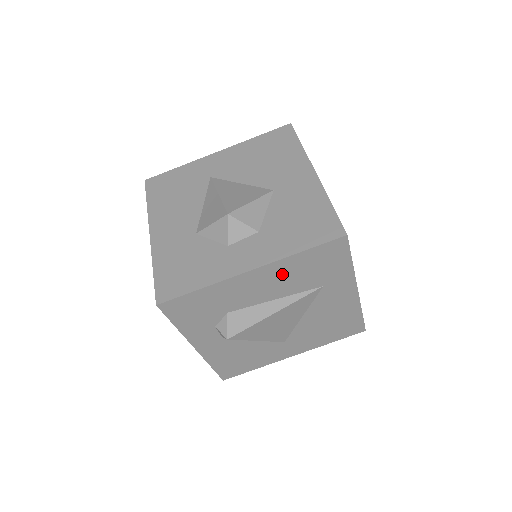
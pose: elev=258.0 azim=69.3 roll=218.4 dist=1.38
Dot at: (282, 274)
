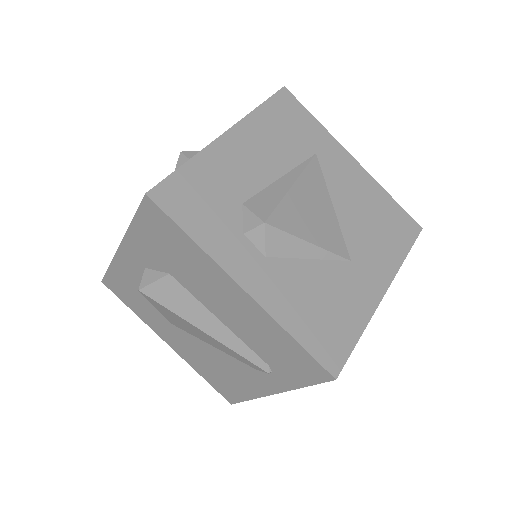
Dot at: (261, 137)
